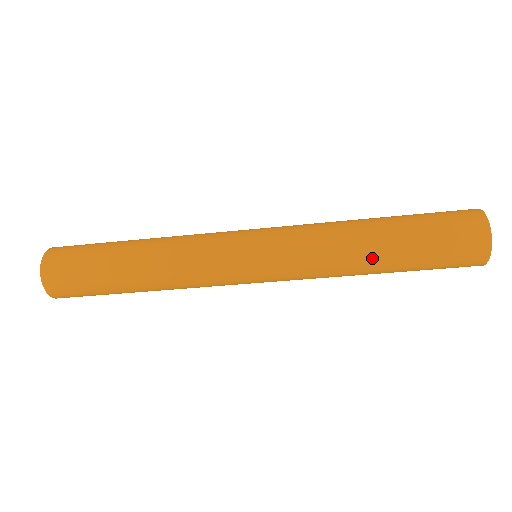
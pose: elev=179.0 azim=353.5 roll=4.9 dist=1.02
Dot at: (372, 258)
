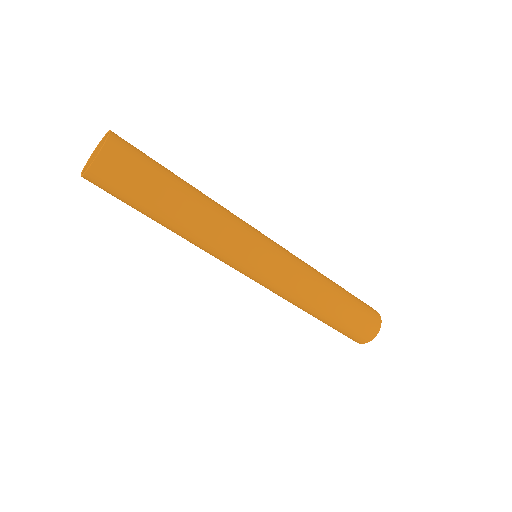
Dot at: (316, 312)
